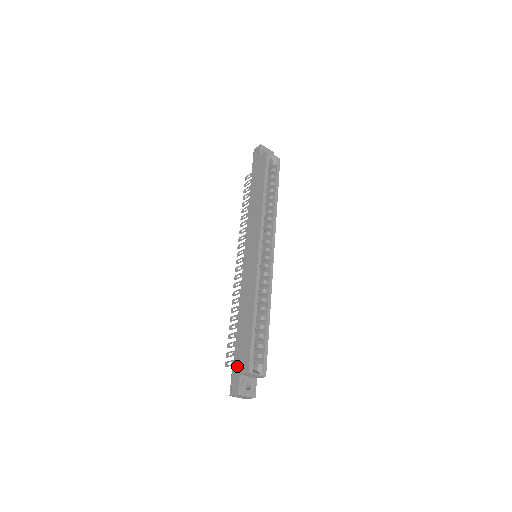
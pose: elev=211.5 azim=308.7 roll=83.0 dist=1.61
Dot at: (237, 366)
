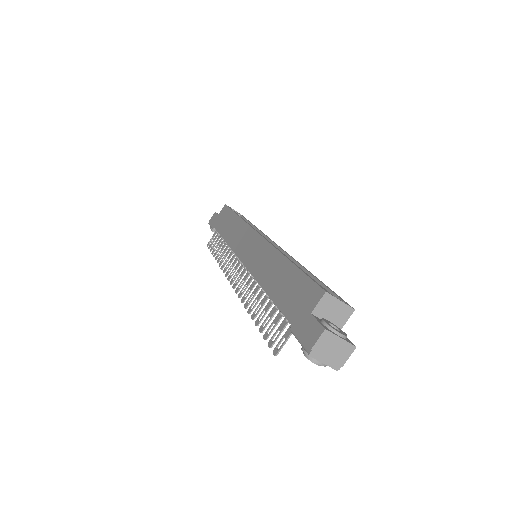
Dot at: (299, 314)
